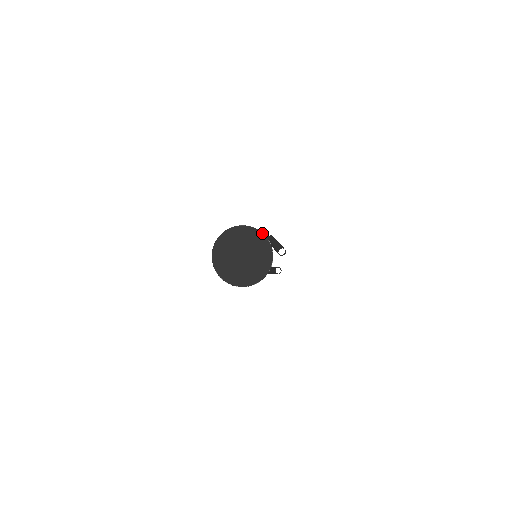
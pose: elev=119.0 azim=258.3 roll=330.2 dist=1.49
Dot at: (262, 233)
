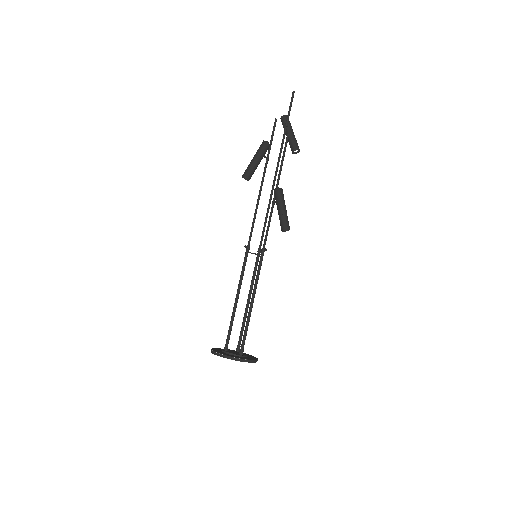
Dot at: occluded
